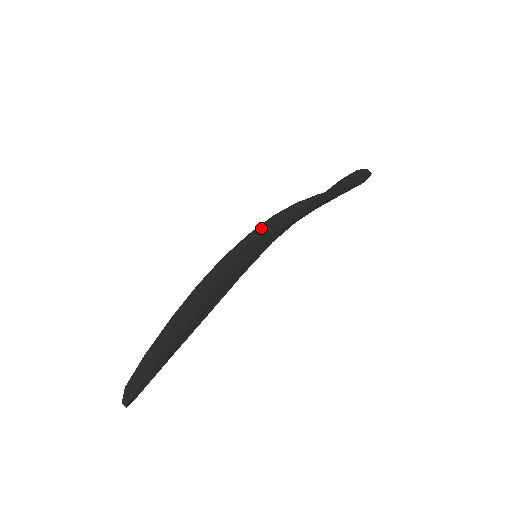
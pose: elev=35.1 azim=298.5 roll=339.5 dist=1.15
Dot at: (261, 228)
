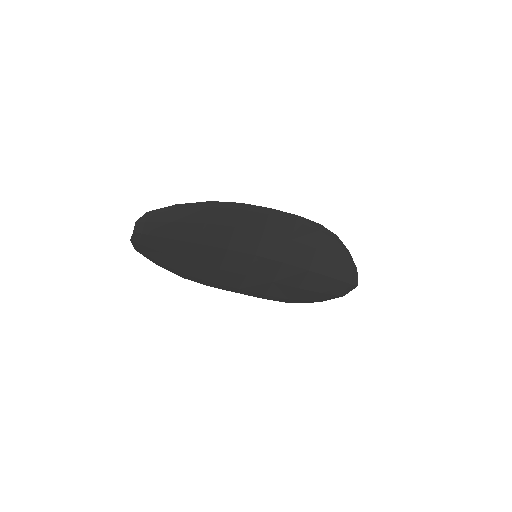
Dot at: (272, 291)
